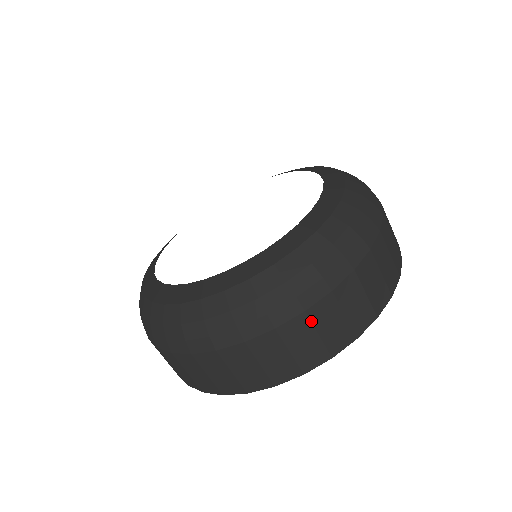
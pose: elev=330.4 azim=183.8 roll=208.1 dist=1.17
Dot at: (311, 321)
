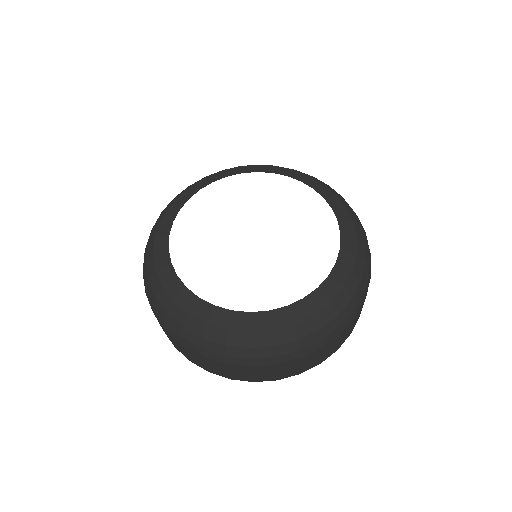
Dot at: occluded
